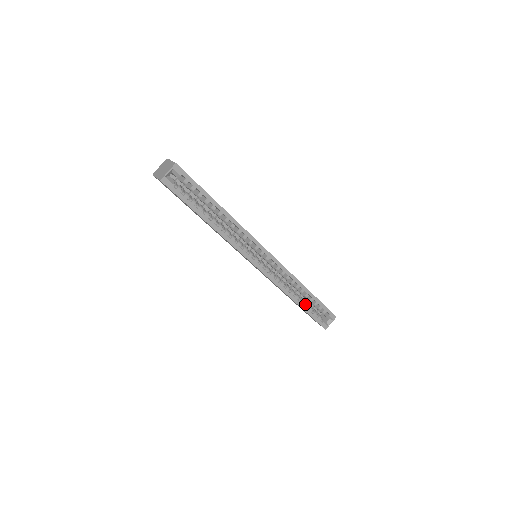
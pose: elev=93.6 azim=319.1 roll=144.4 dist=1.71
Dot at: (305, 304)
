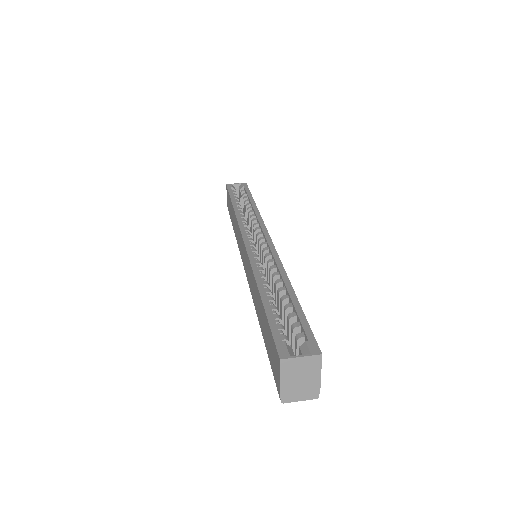
Dot at: (273, 306)
